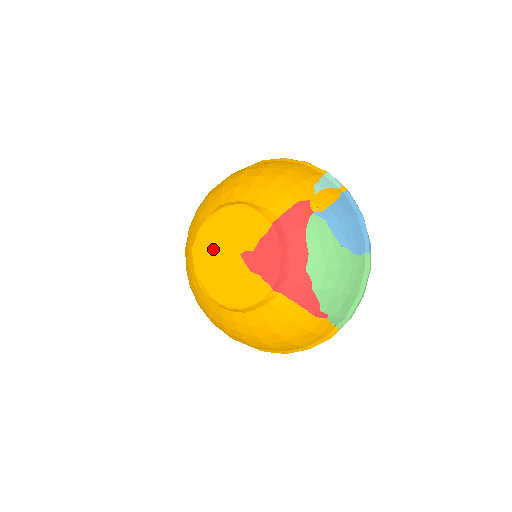
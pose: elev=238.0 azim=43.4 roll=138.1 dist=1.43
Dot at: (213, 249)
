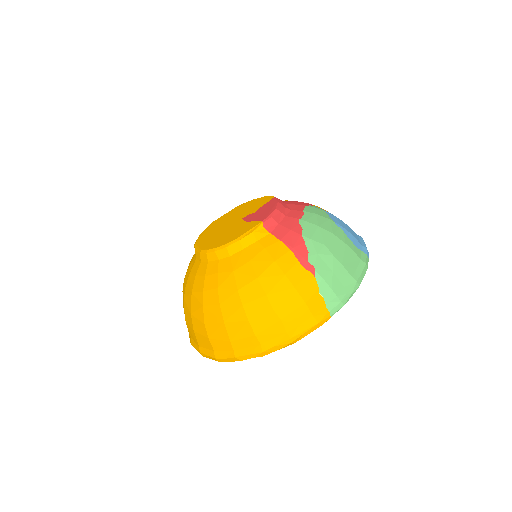
Dot at: (219, 226)
